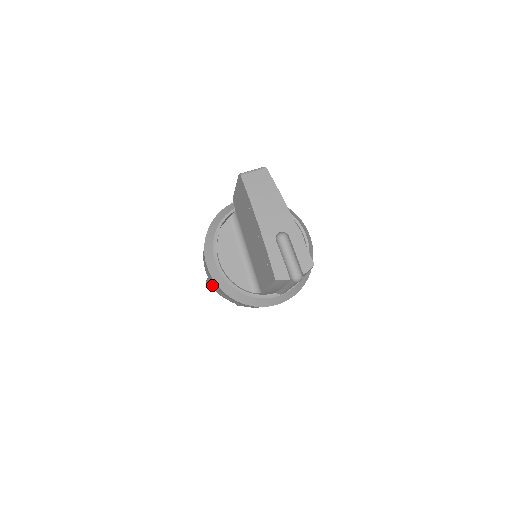
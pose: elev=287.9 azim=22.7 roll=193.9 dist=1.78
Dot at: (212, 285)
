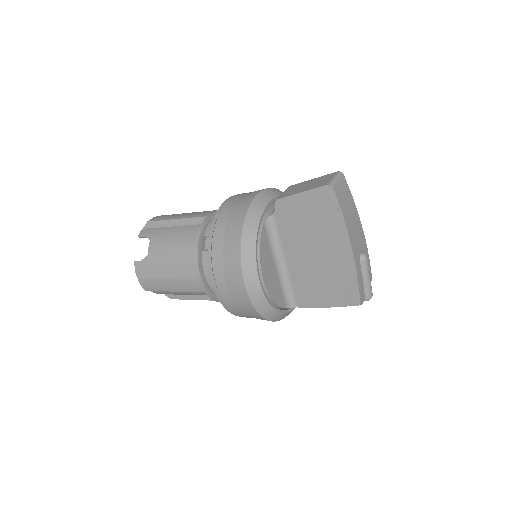
Dot at: (167, 288)
